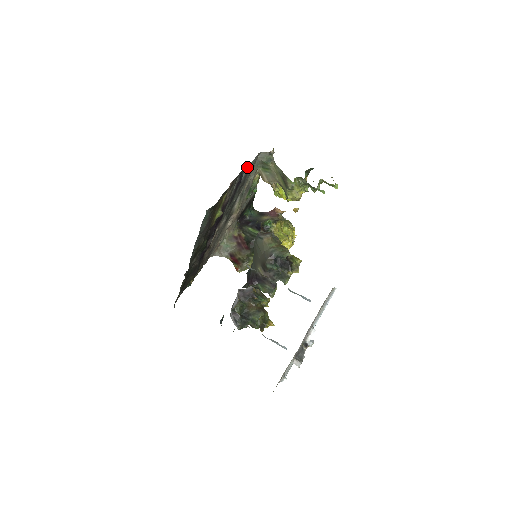
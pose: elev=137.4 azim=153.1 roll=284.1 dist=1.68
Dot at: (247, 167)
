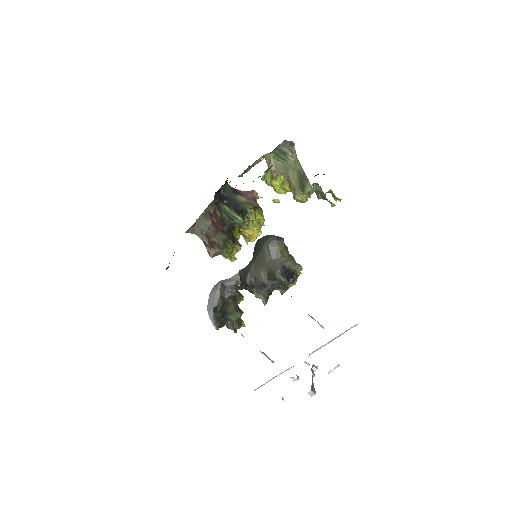
Dot at: occluded
